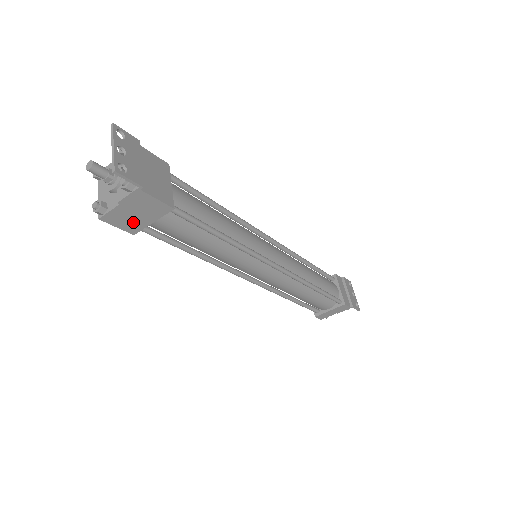
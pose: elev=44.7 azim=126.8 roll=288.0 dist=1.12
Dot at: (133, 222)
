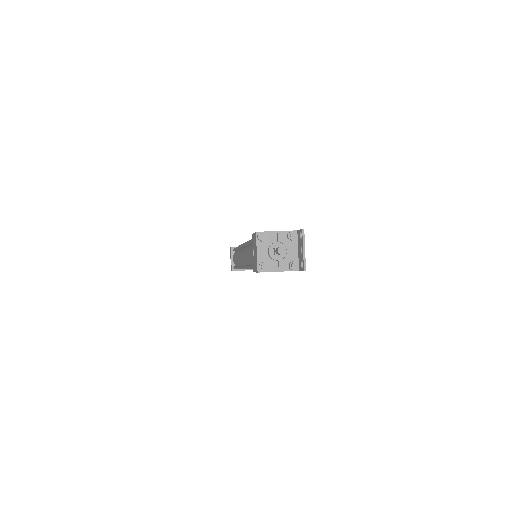
Dot at: occluded
